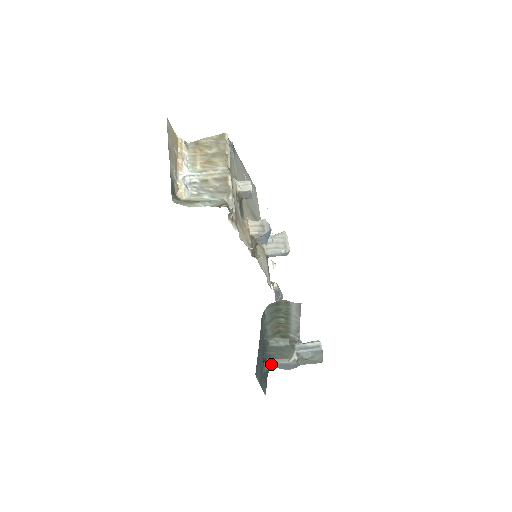
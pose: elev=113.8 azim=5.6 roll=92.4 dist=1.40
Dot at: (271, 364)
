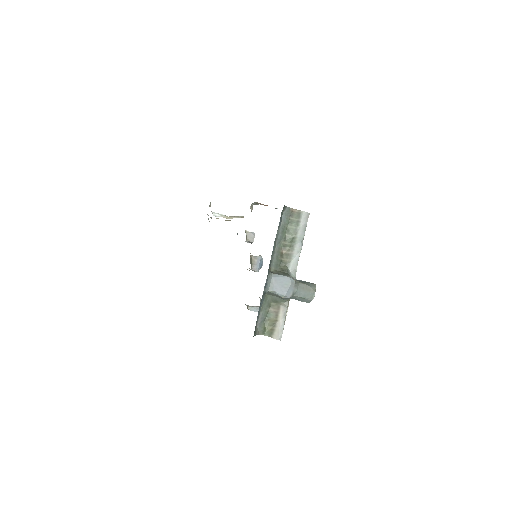
Dot at: (274, 277)
